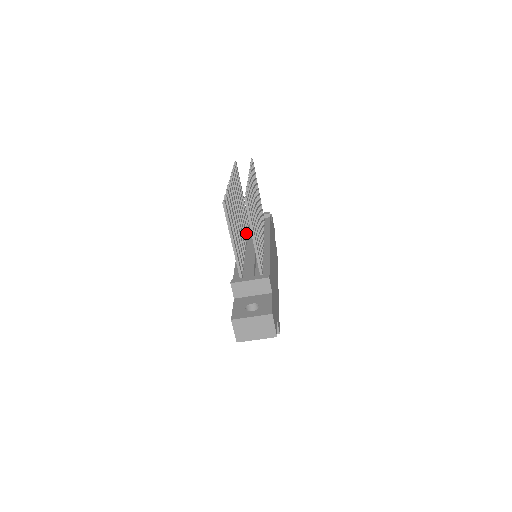
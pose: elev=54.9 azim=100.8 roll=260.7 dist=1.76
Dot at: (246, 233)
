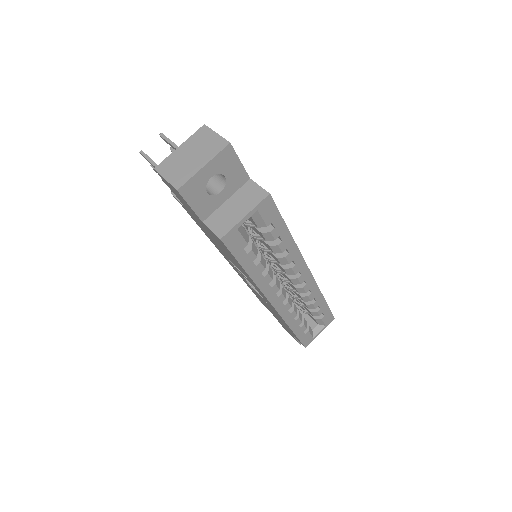
Dot at: occluded
